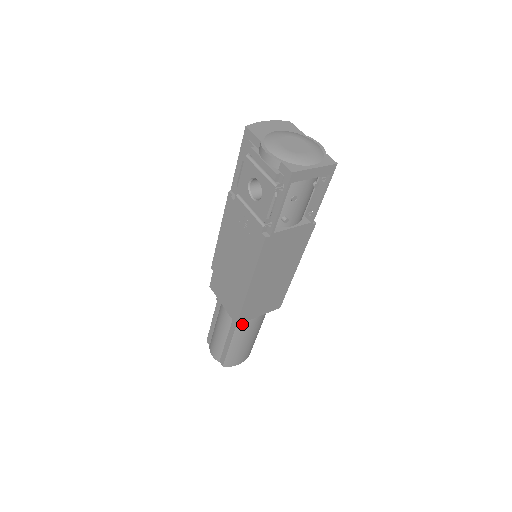
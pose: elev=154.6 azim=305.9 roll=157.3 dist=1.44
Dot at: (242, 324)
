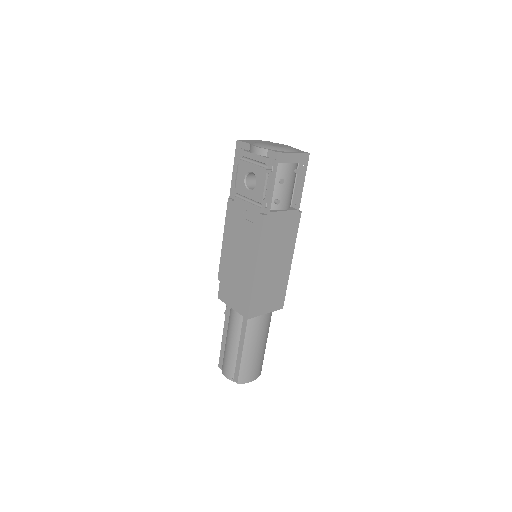
Dot at: (251, 324)
